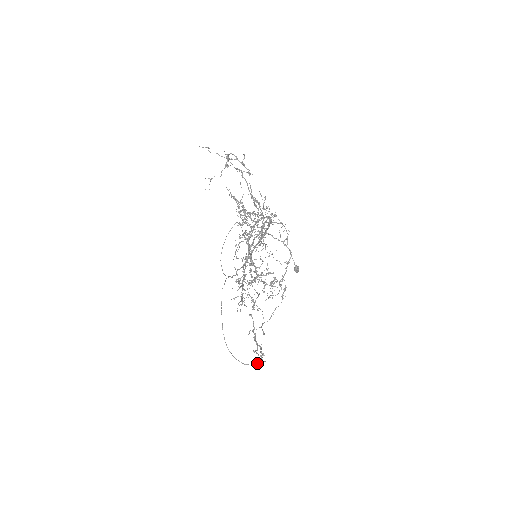
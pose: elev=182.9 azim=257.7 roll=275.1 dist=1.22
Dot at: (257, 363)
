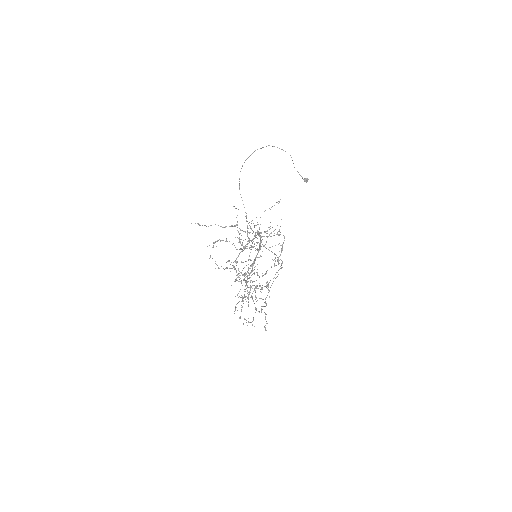
Dot at: (278, 263)
